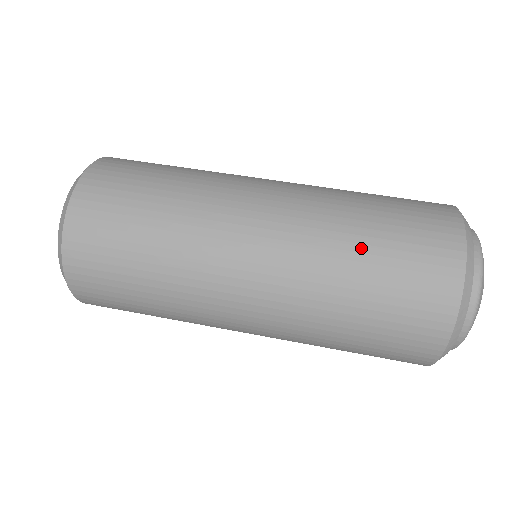
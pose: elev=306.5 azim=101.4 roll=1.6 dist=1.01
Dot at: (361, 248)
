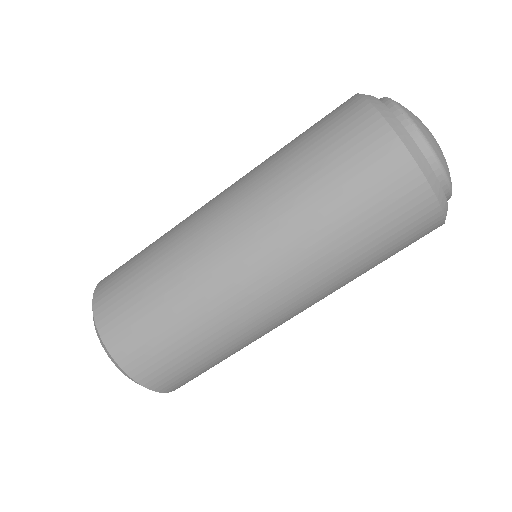
Dot at: (365, 265)
